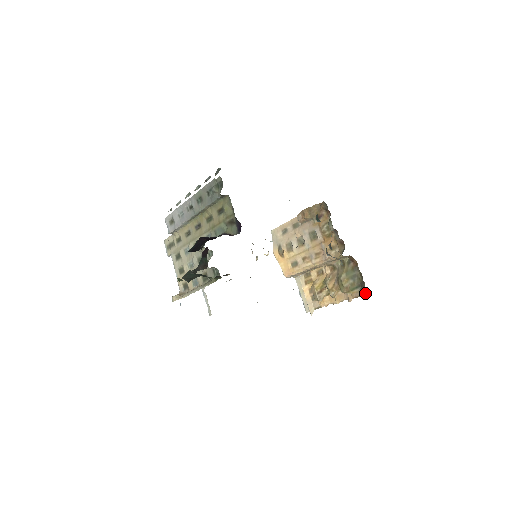
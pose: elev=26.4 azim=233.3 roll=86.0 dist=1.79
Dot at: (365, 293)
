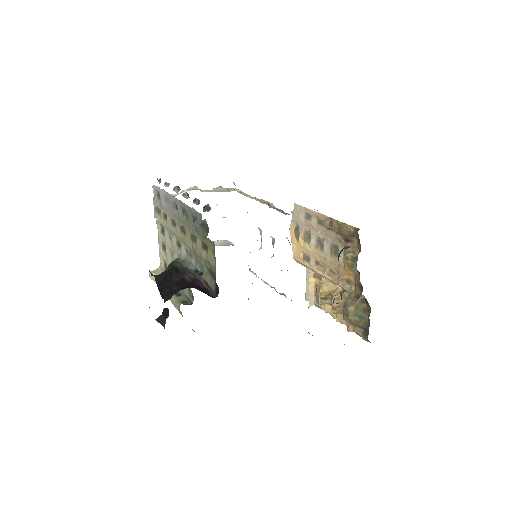
Dot at: (366, 339)
